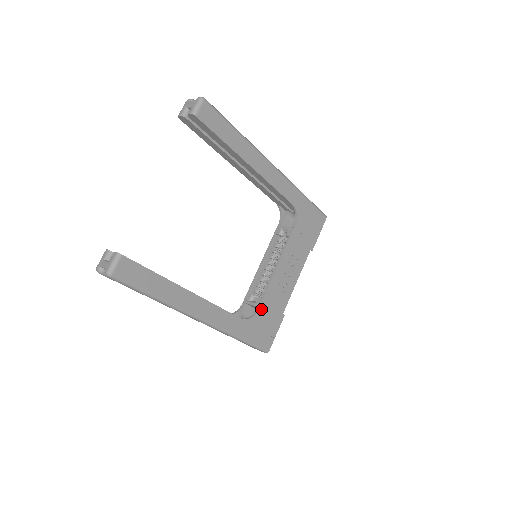
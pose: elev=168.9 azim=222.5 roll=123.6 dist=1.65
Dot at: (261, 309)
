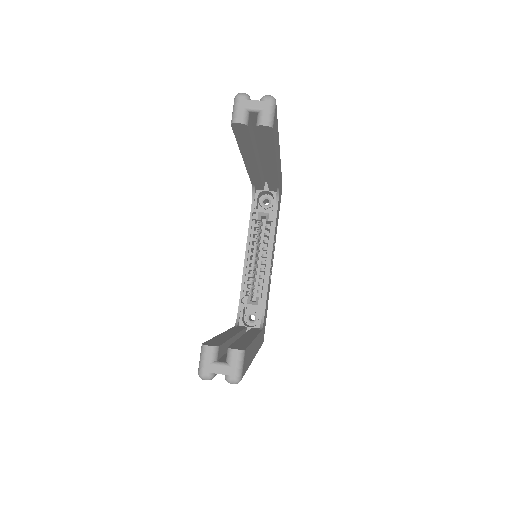
Dot at: (265, 309)
